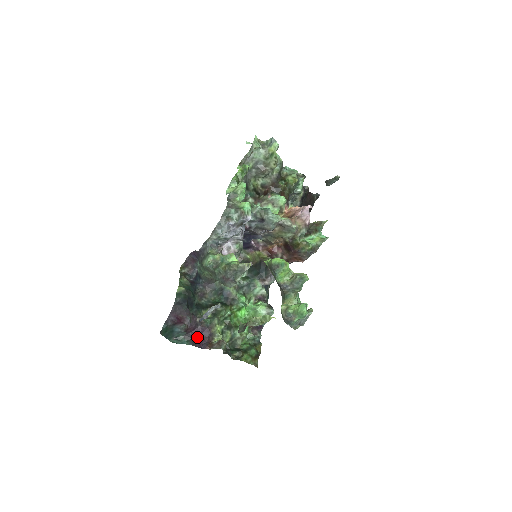
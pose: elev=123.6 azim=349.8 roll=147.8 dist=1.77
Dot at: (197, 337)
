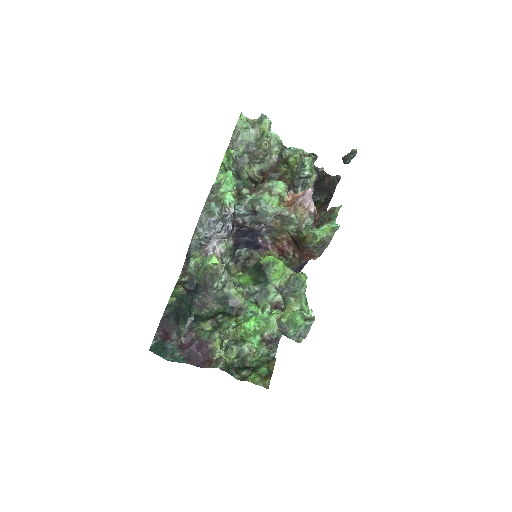
Dot at: (194, 354)
